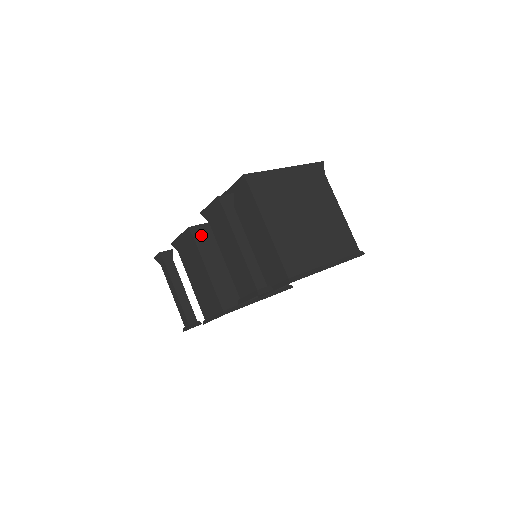
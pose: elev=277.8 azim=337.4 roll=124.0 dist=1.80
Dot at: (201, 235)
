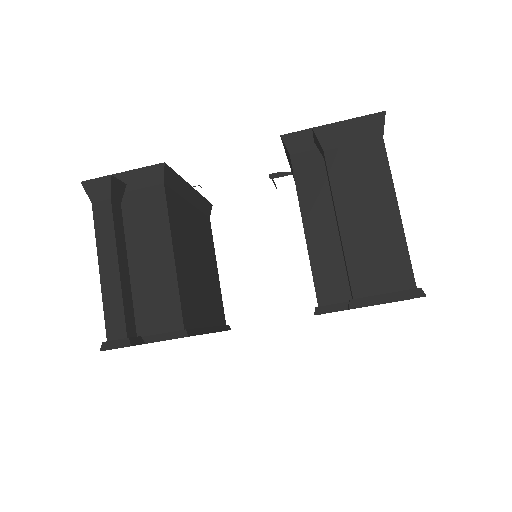
Dot at: (170, 188)
